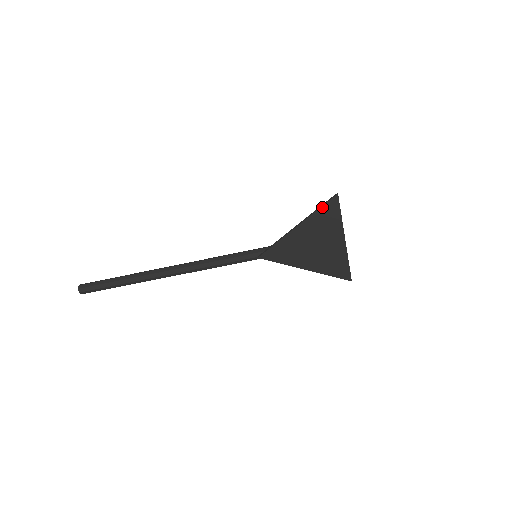
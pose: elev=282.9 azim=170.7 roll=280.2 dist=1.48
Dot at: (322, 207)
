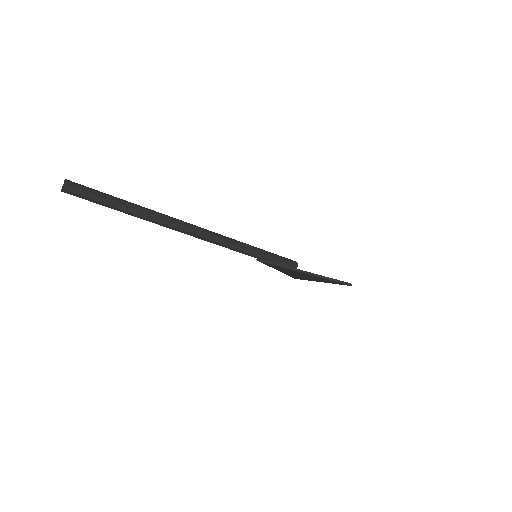
Dot at: (333, 281)
